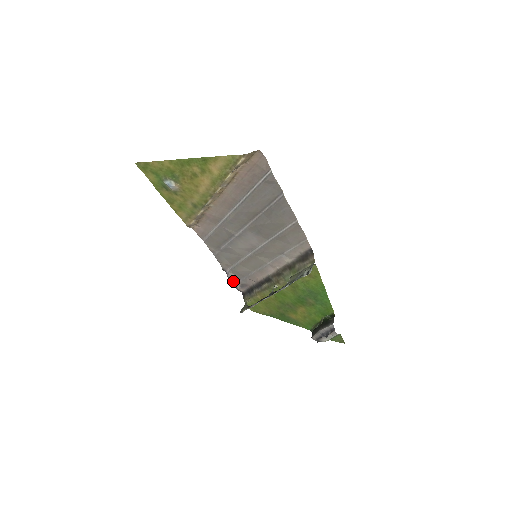
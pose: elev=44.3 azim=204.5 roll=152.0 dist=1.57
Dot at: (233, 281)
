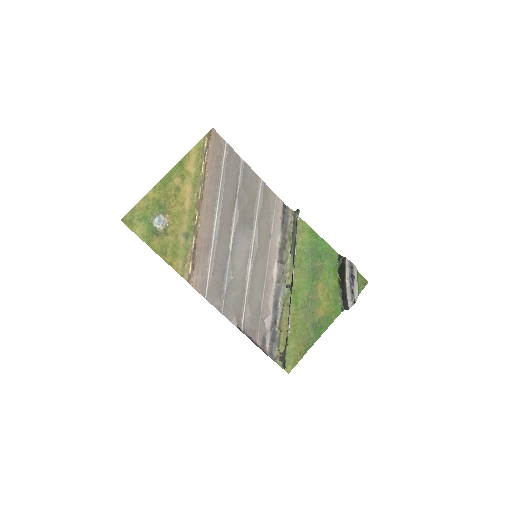
Dot at: (253, 341)
